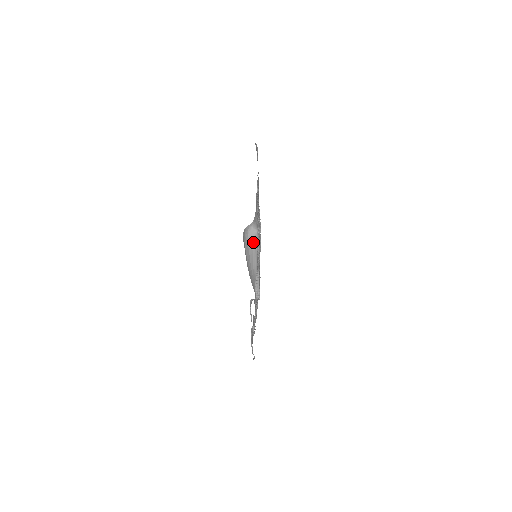
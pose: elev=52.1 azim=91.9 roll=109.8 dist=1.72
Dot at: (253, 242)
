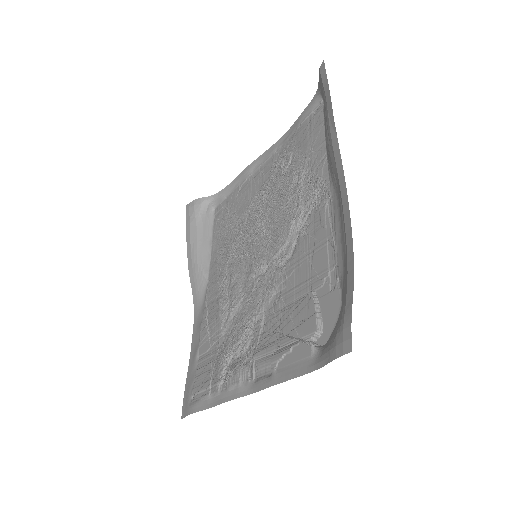
Dot at: (205, 222)
